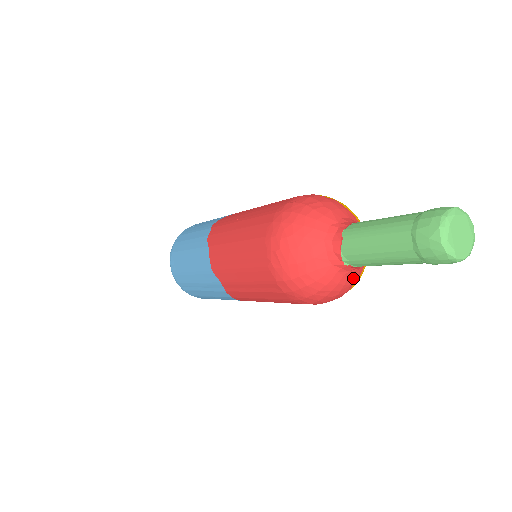
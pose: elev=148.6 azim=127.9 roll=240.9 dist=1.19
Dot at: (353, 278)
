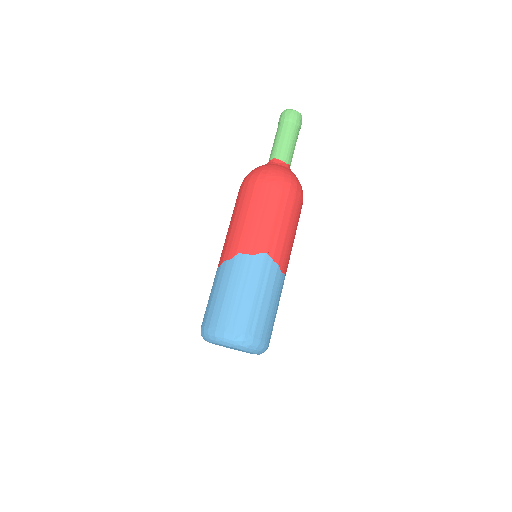
Dot at: occluded
